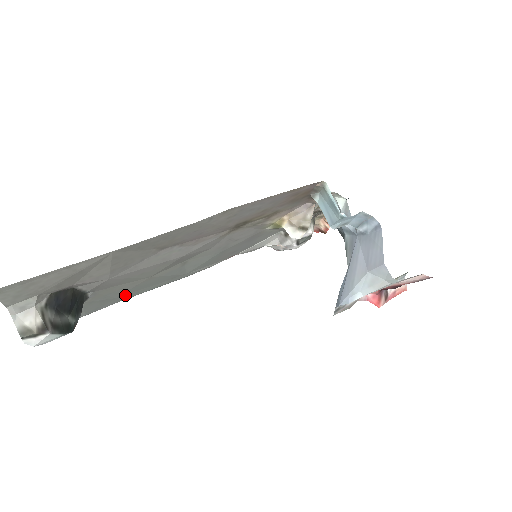
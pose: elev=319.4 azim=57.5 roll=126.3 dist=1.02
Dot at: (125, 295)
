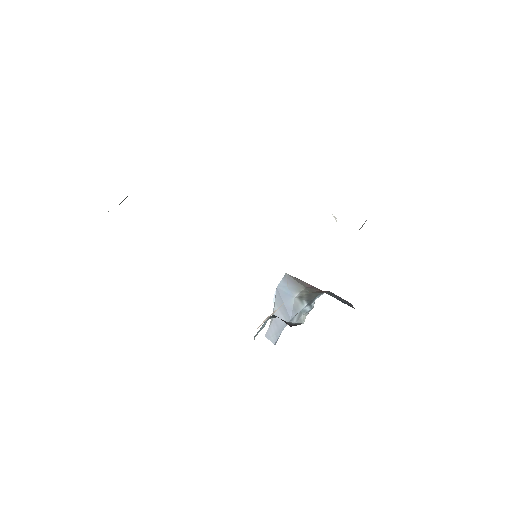
Dot at: occluded
